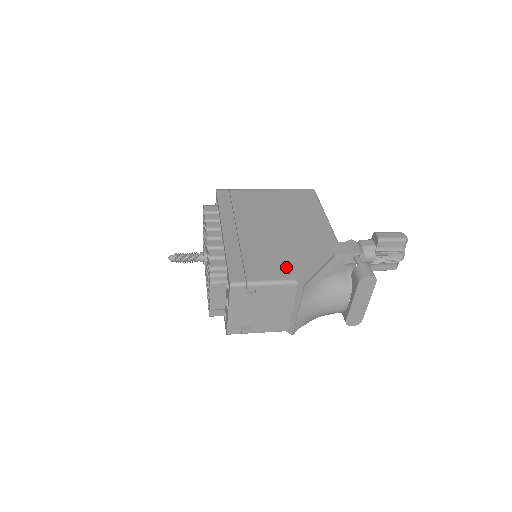
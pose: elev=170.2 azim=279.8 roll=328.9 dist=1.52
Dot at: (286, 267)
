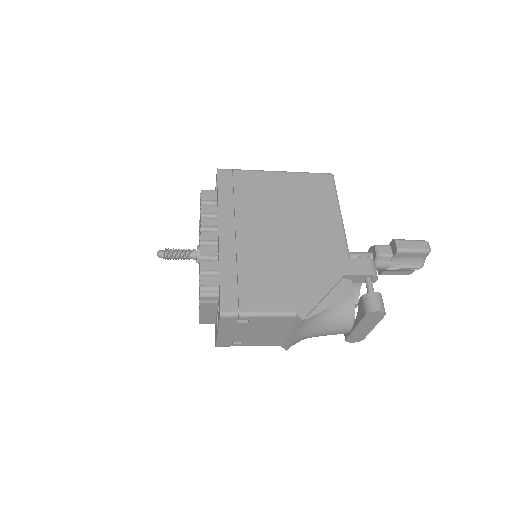
Dot at: (286, 293)
